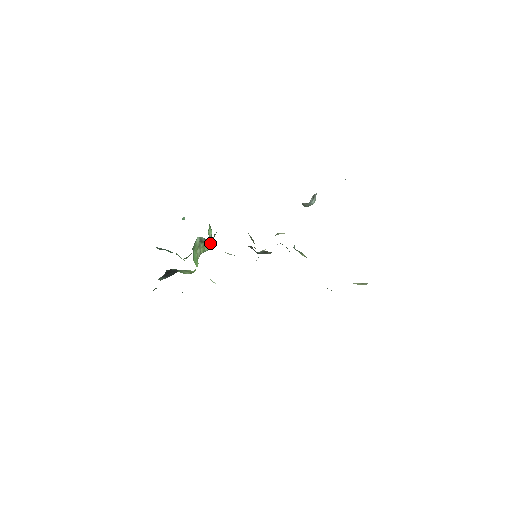
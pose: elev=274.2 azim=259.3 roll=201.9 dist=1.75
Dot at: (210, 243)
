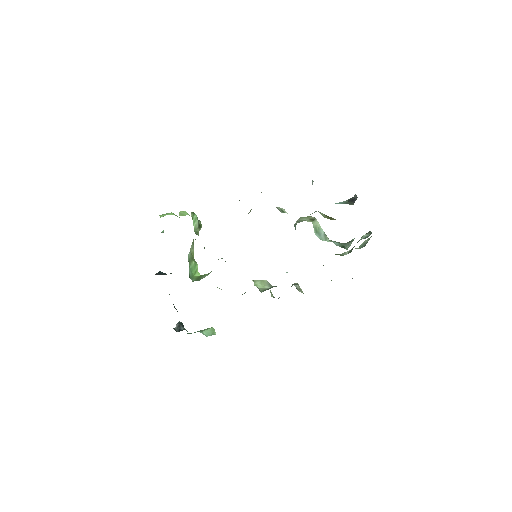
Dot at: (199, 229)
